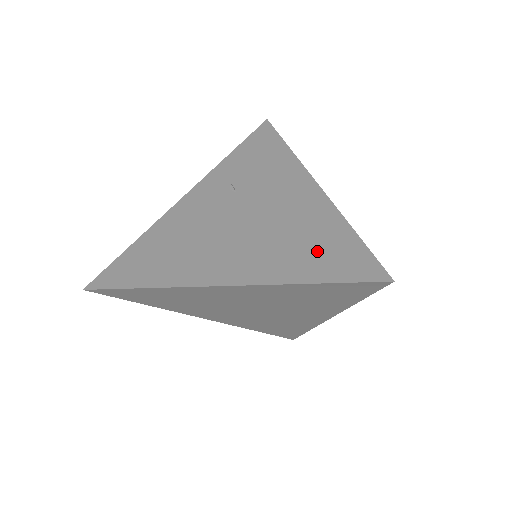
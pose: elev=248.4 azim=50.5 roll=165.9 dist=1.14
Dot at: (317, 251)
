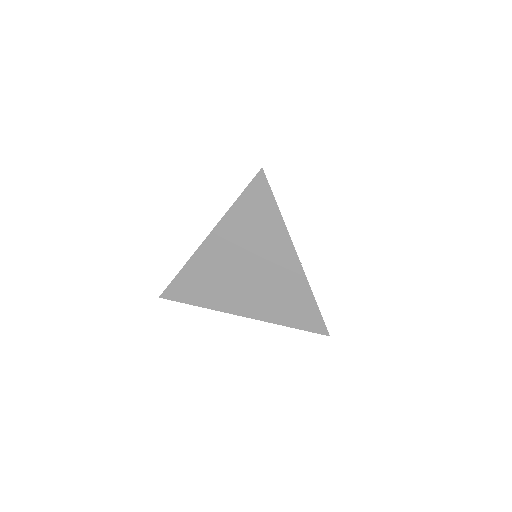
Dot at: occluded
